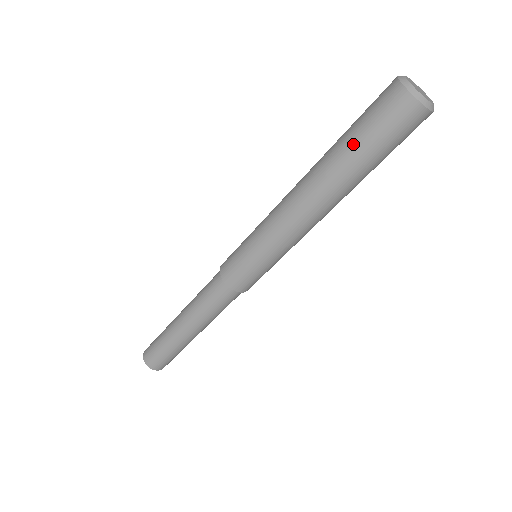
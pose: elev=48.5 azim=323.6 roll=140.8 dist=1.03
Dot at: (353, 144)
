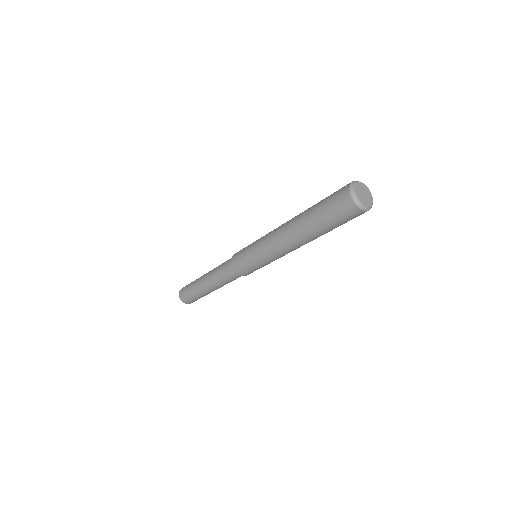
Dot at: (322, 224)
